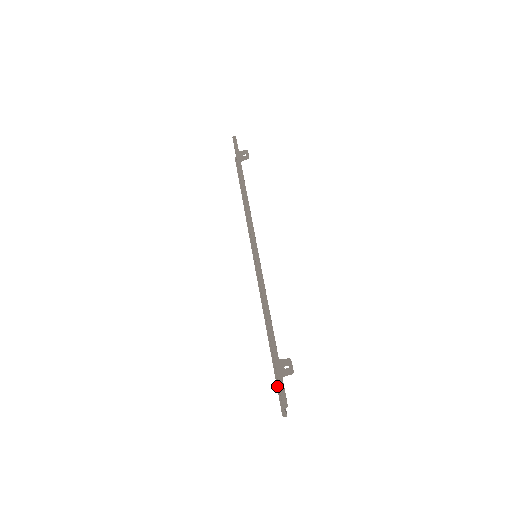
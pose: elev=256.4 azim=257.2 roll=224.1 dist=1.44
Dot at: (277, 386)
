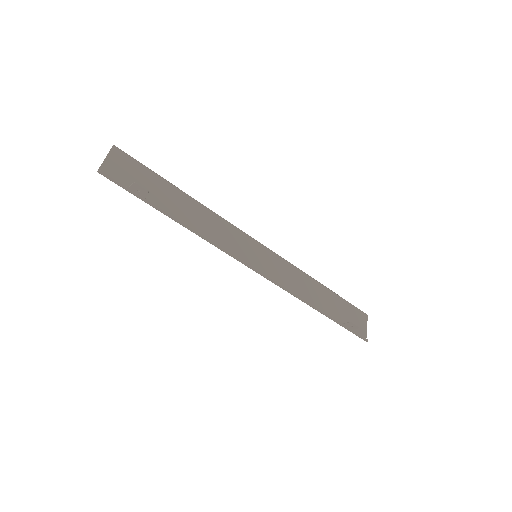
Dot at: occluded
